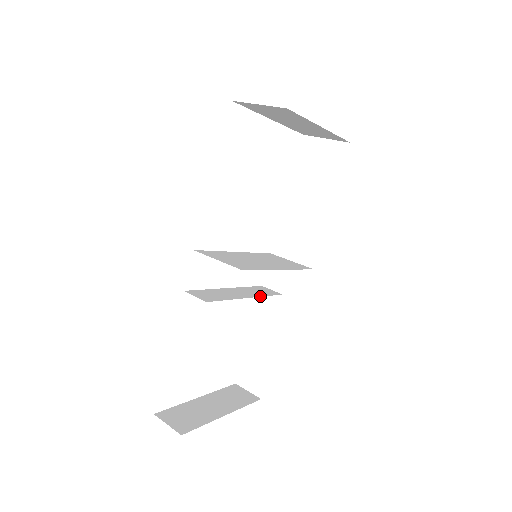
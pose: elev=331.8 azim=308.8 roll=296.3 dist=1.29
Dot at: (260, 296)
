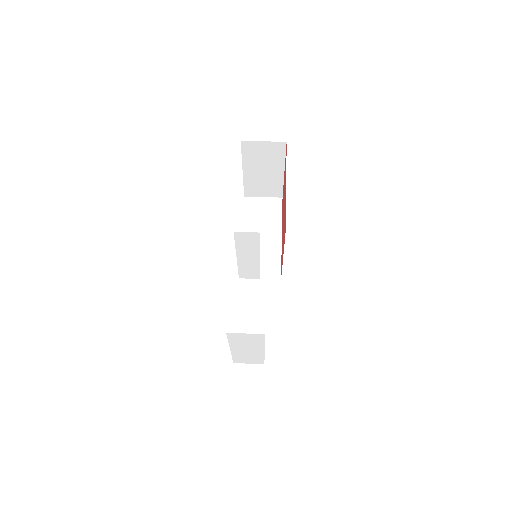
Dot at: occluded
